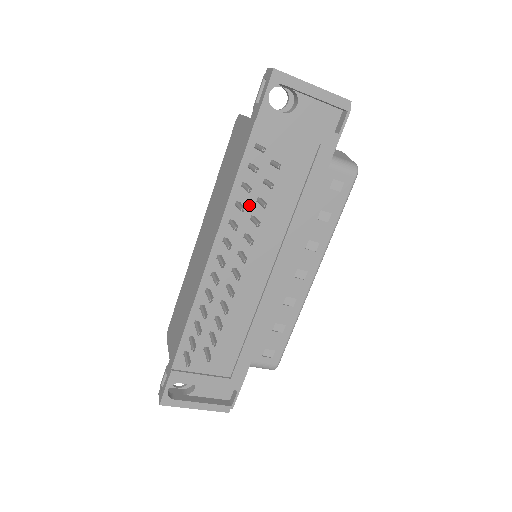
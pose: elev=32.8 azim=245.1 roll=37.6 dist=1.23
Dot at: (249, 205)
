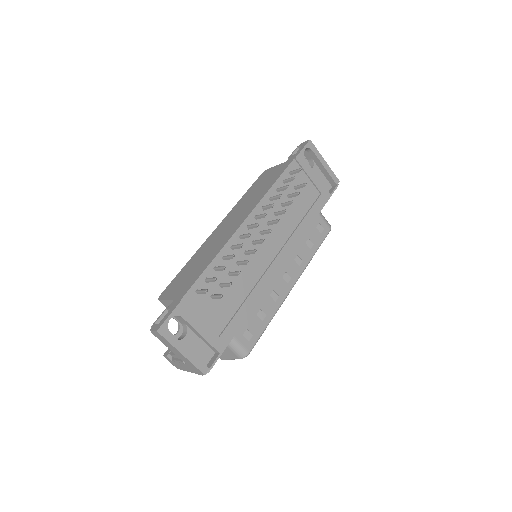
Dot at: (276, 204)
